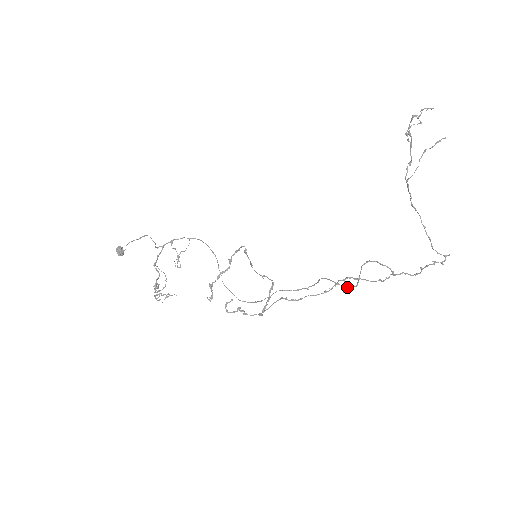
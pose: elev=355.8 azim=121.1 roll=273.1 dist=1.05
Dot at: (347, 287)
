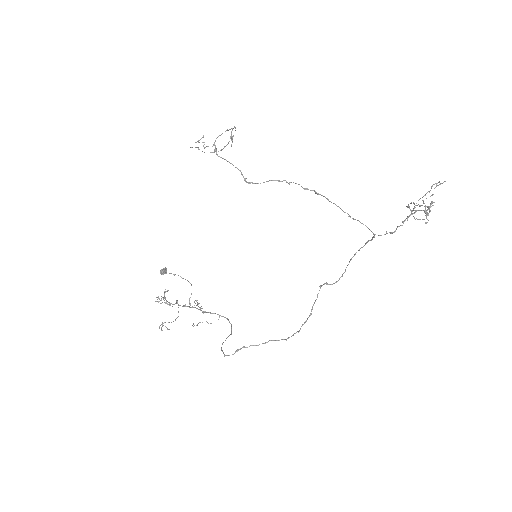
Dot at: (331, 284)
